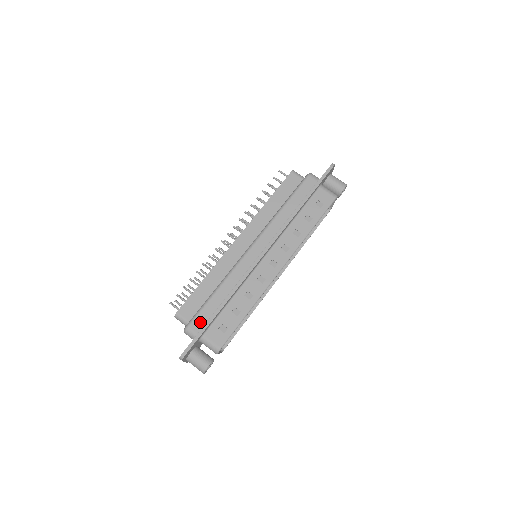
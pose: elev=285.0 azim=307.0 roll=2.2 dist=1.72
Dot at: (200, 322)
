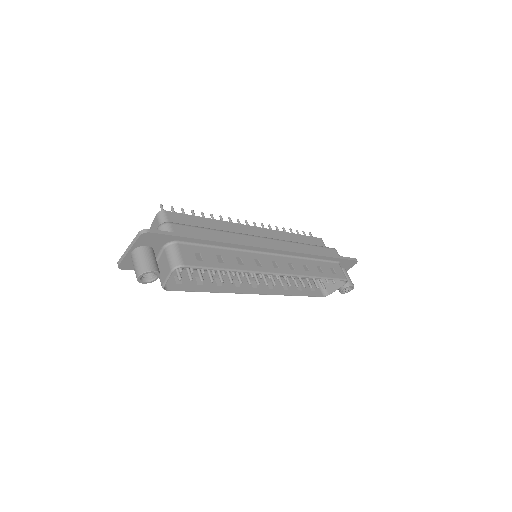
Dot at: (184, 231)
